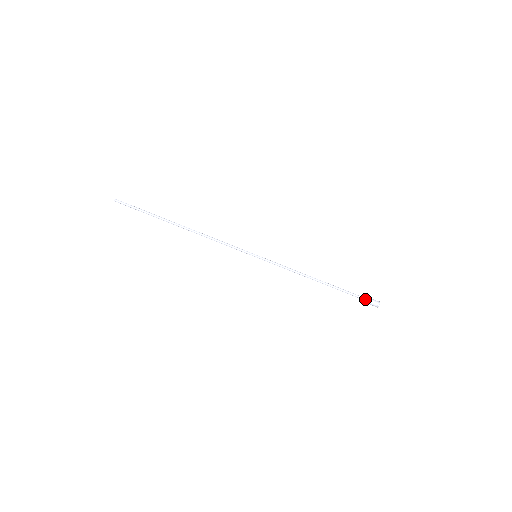
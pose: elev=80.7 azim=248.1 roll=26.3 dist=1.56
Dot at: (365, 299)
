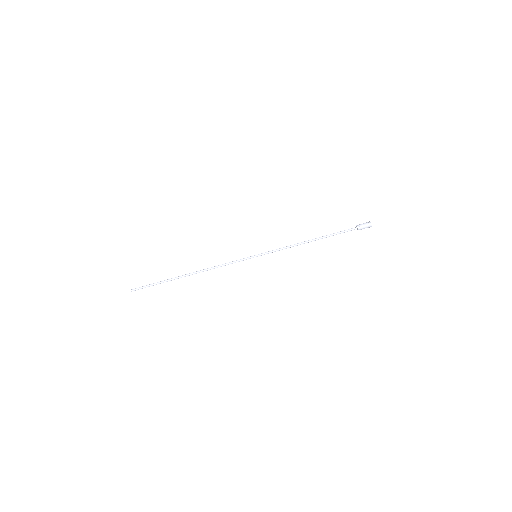
Dot at: (357, 228)
